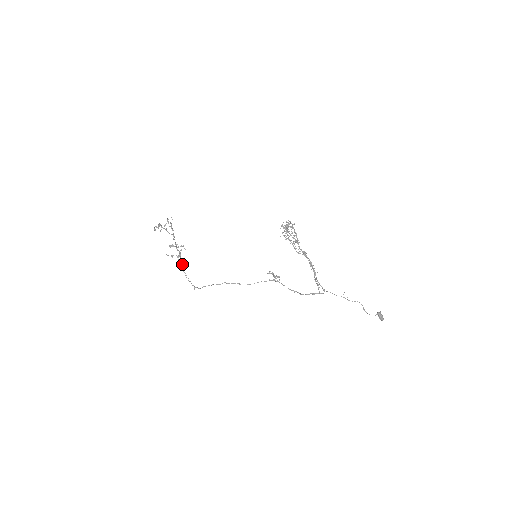
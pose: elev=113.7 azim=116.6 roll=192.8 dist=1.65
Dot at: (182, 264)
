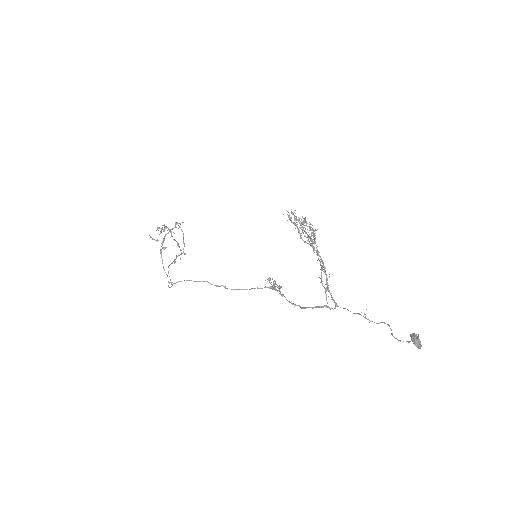
Dot at: (163, 248)
